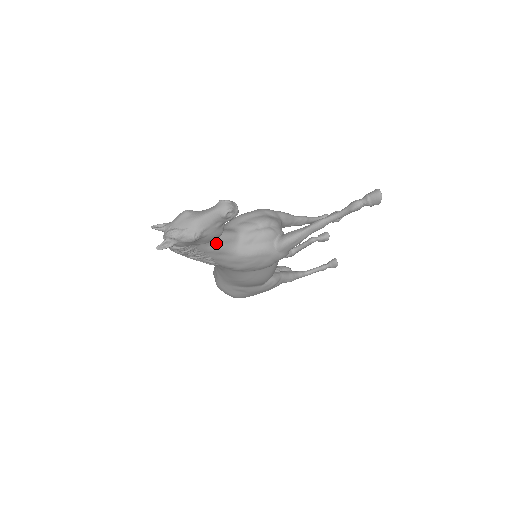
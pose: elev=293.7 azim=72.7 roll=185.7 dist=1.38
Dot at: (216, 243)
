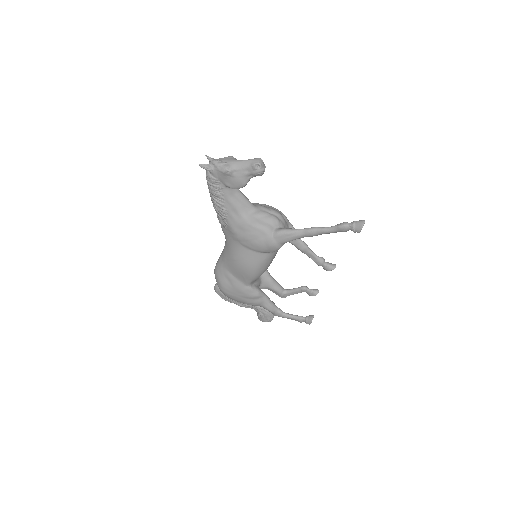
Dot at: (237, 199)
